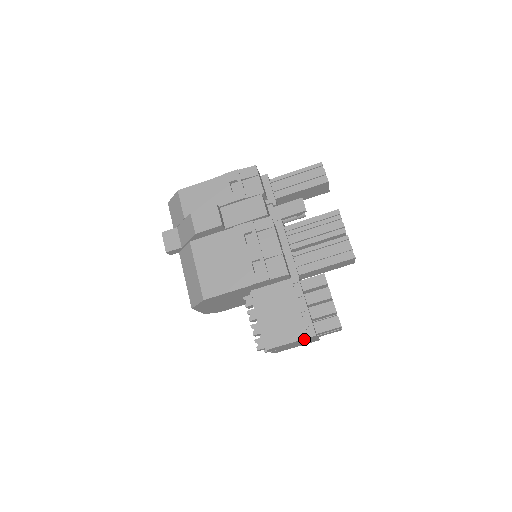
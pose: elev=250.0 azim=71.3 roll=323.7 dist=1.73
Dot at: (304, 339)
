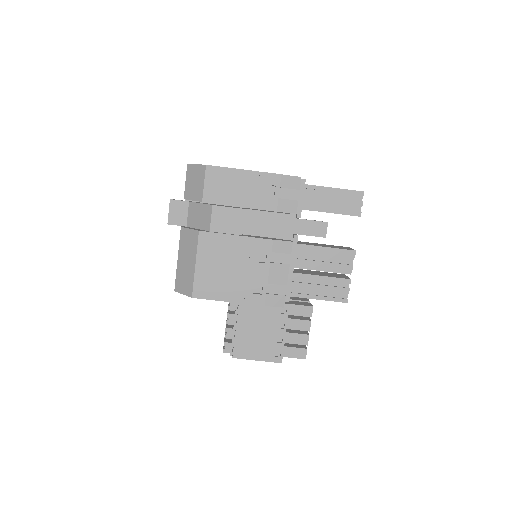
Dot at: (269, 360)
